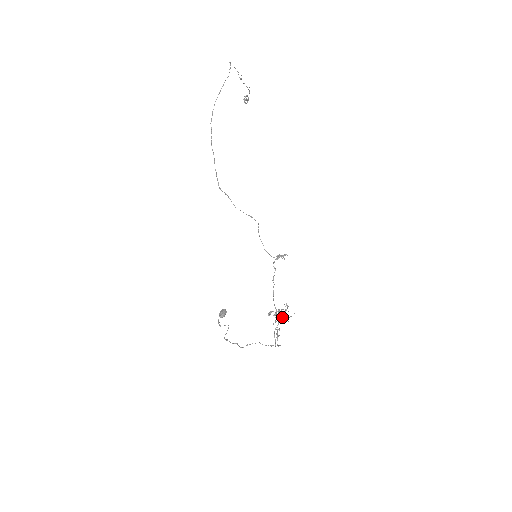
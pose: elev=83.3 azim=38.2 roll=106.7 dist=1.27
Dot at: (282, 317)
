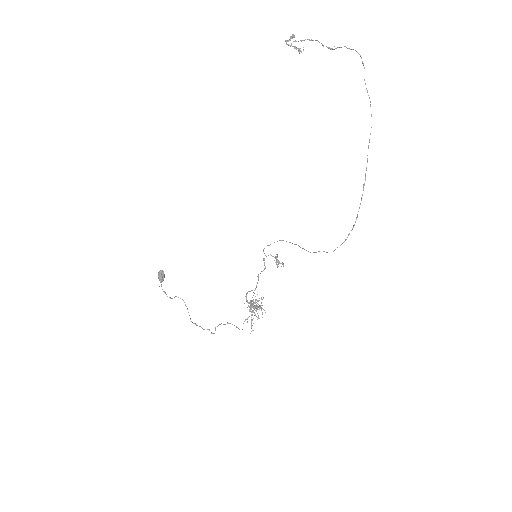
Dot at: (255, 308)
